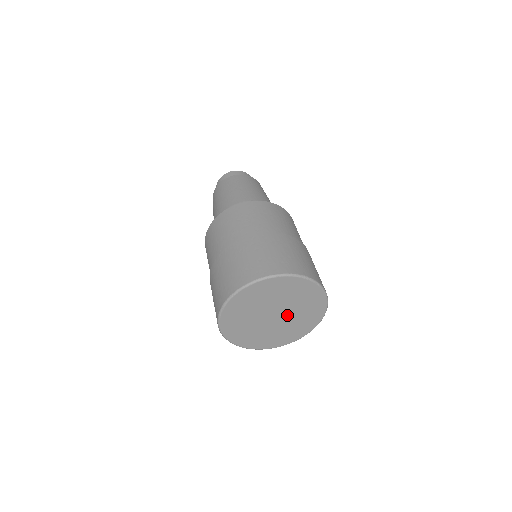
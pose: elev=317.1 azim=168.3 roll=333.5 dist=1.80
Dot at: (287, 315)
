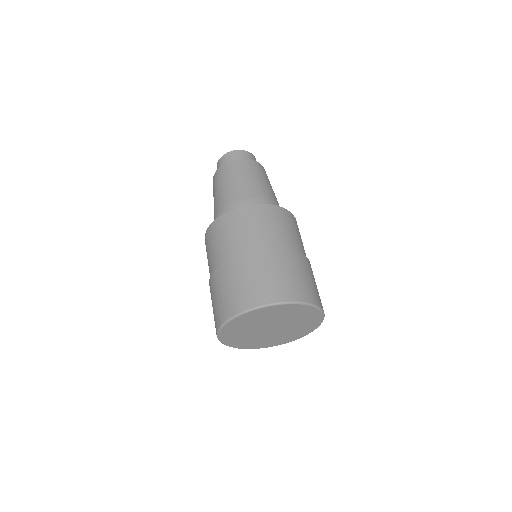
Dot at: (280, 331)
